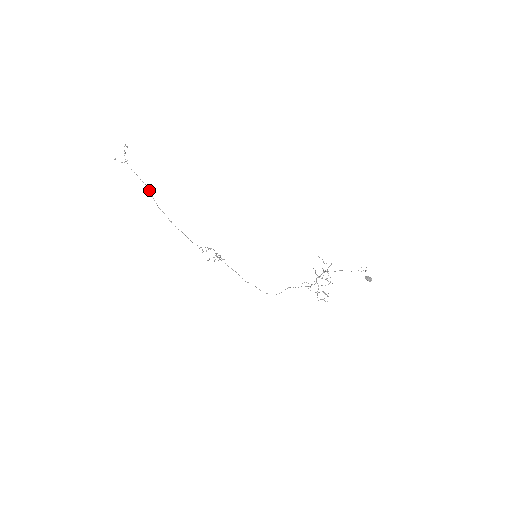
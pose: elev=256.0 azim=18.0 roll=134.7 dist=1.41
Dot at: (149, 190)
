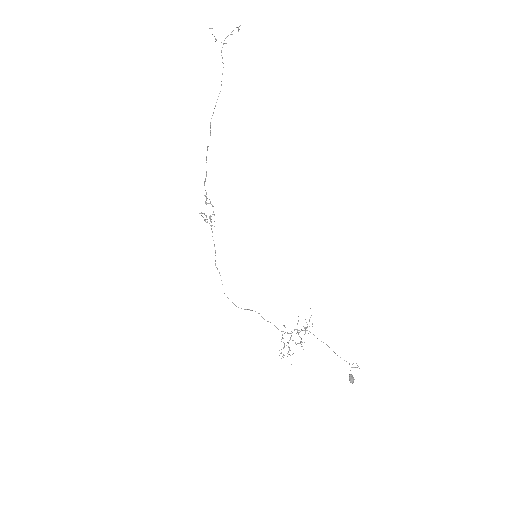
Dot at: occluded
